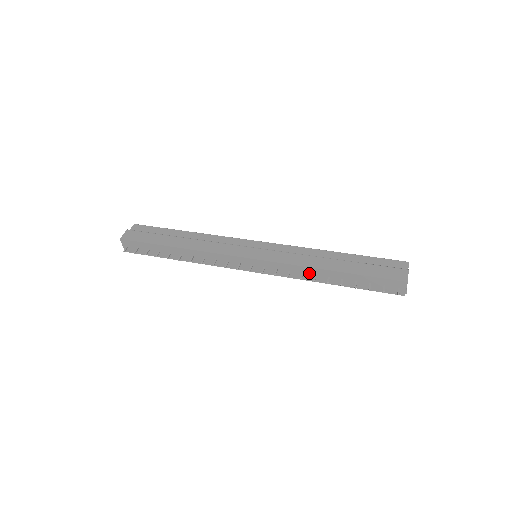
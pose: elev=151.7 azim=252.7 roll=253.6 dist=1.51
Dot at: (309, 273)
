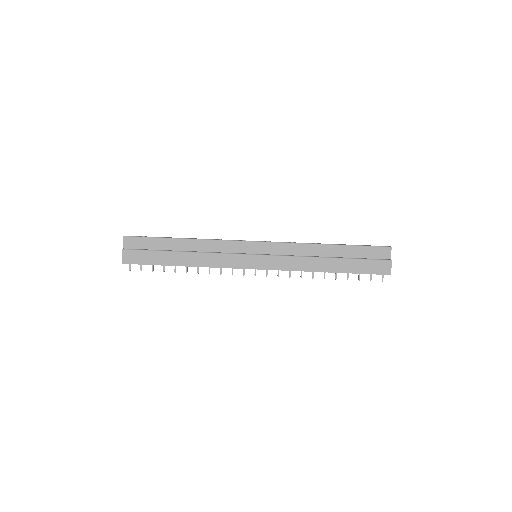
Dot at: occluded
